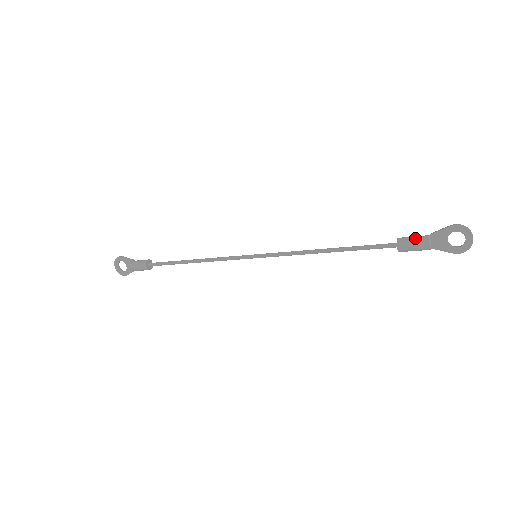
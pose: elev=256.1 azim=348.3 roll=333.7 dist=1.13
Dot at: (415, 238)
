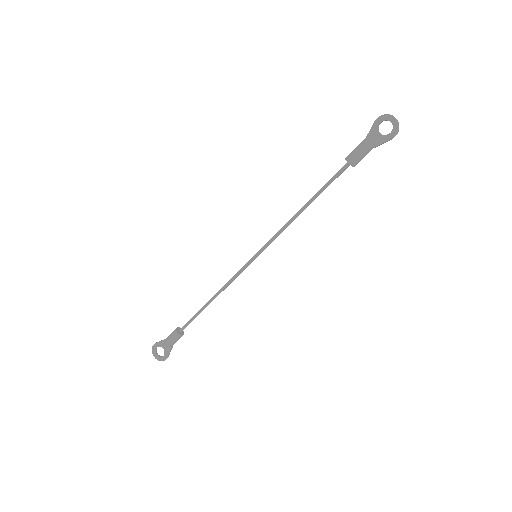
Dot at: (356, 147)
